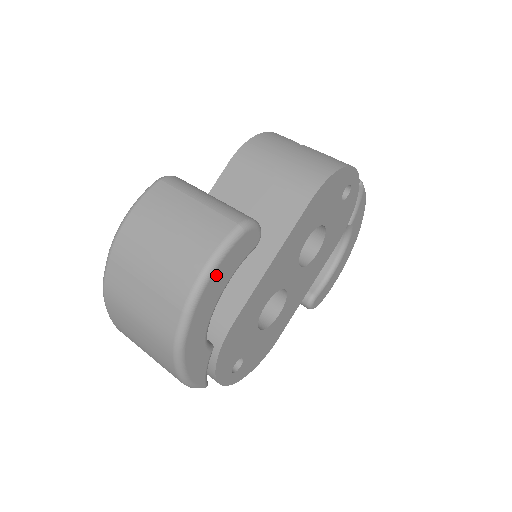
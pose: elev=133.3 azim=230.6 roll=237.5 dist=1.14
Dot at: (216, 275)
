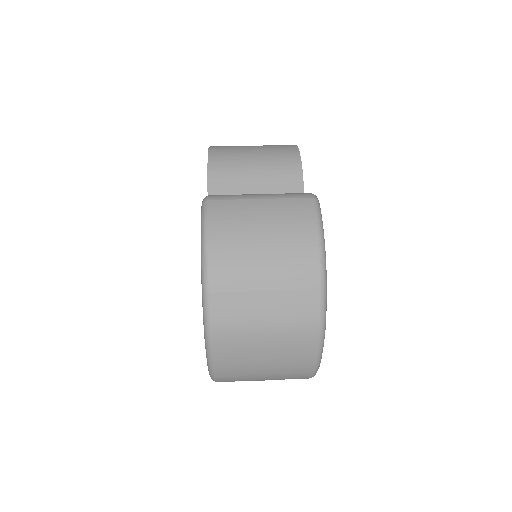
Dot at: occluded
